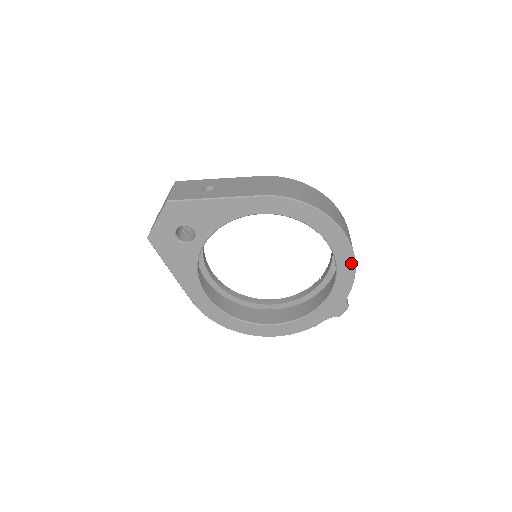
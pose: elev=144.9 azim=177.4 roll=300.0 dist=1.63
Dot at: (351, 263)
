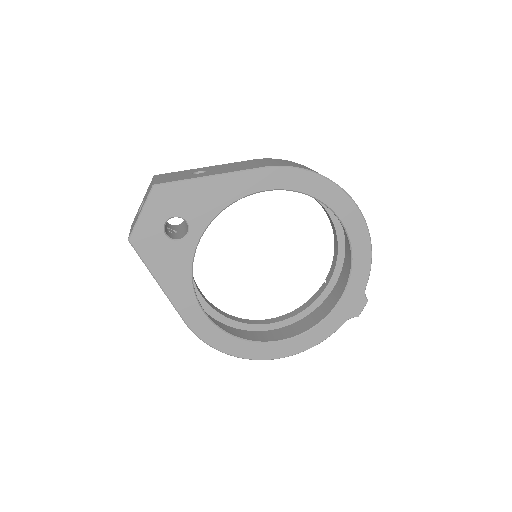
Dot at: (367, 243)
